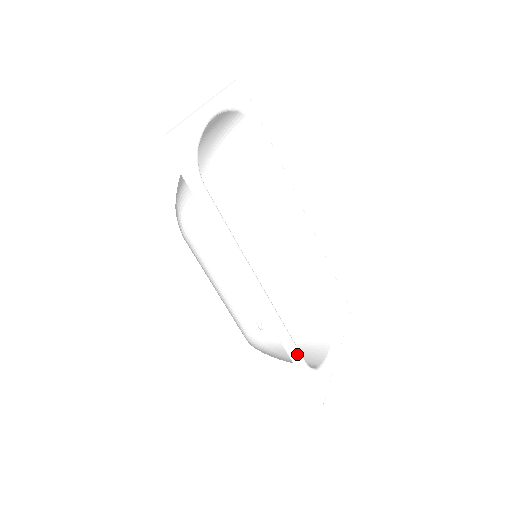
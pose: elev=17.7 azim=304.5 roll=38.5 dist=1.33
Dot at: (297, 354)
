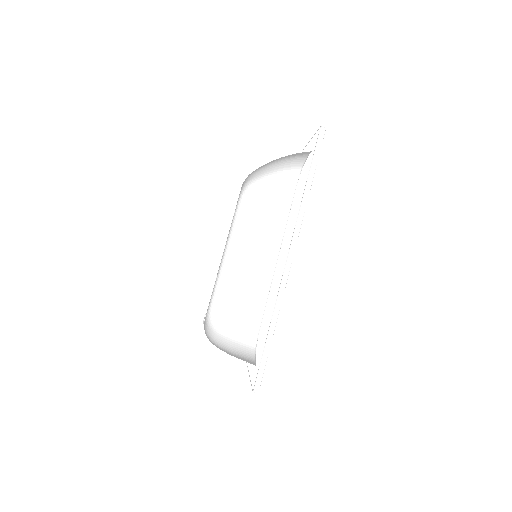
Dot at: (273, 331)
